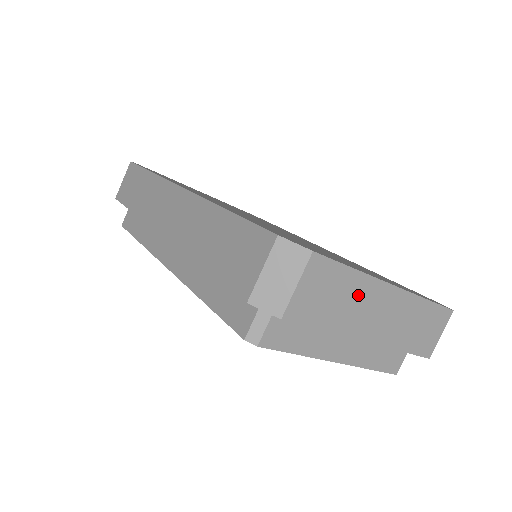
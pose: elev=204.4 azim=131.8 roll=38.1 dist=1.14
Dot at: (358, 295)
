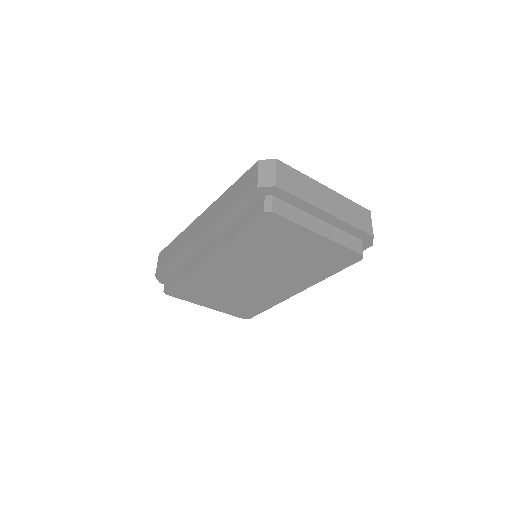
Dot at: (309, 186)
